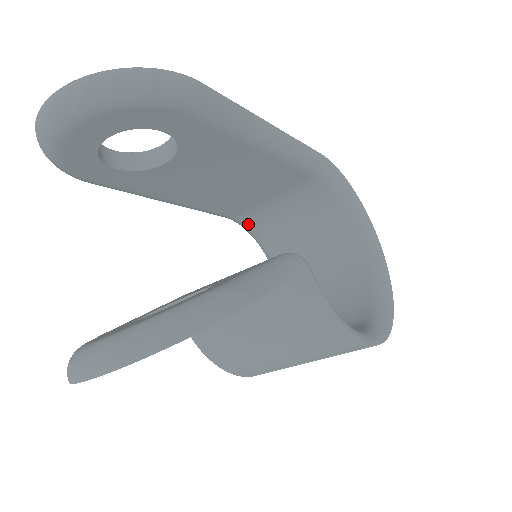
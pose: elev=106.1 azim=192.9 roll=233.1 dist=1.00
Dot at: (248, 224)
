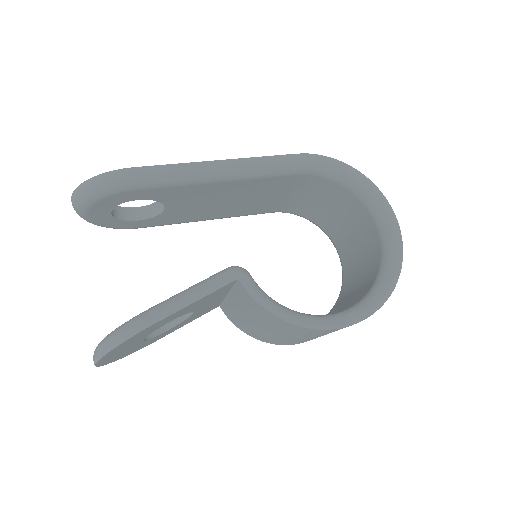
Dot at: (294, 213)
